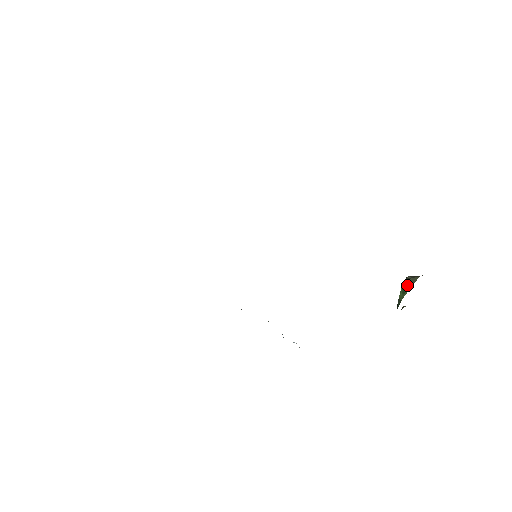
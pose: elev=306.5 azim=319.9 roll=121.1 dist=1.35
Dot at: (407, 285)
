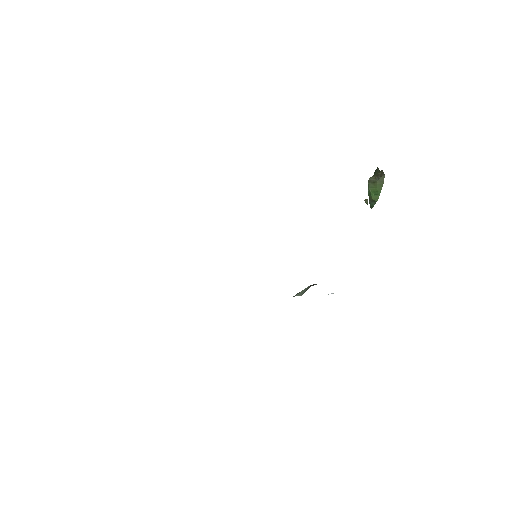
Dot at: (377, 187)
